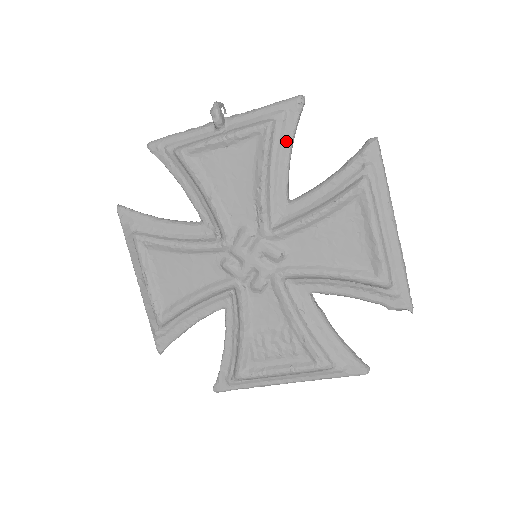
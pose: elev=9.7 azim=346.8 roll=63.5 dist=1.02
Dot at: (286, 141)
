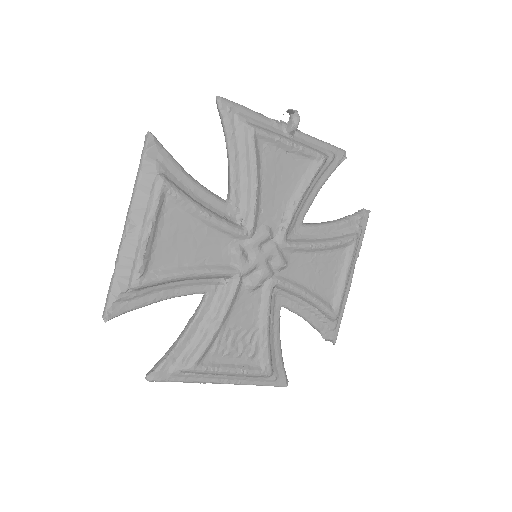
Dot at: (324, 177)
